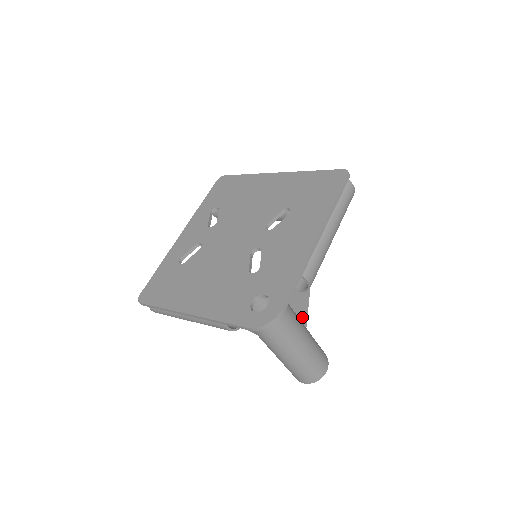
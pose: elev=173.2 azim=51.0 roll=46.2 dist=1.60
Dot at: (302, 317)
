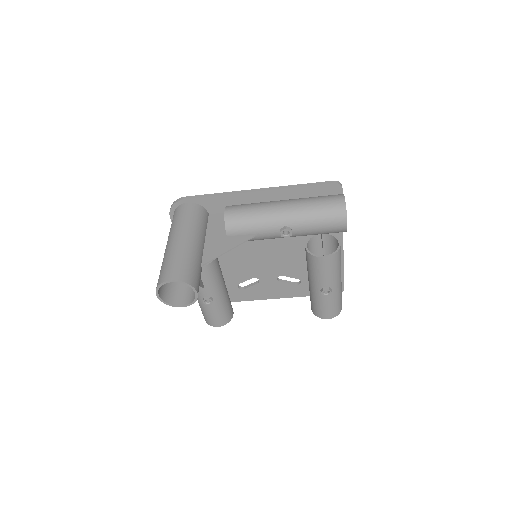
Dot at: (211, 253)
